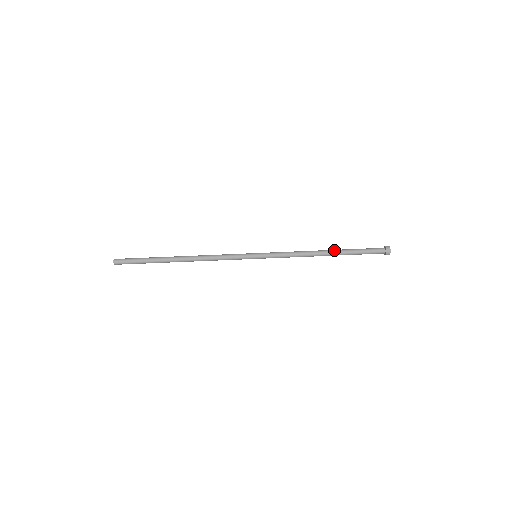
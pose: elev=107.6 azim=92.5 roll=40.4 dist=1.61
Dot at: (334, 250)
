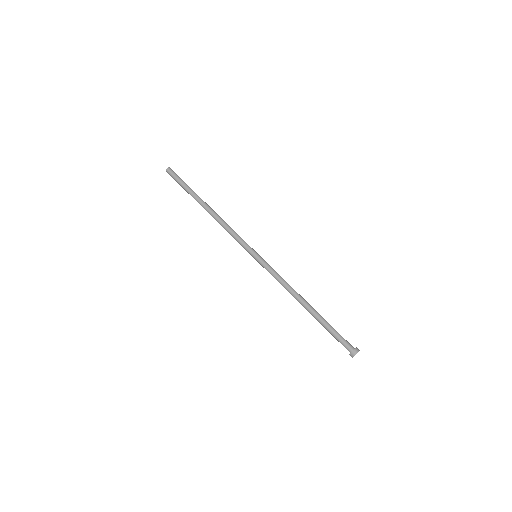
Dot at: (314, 309)
